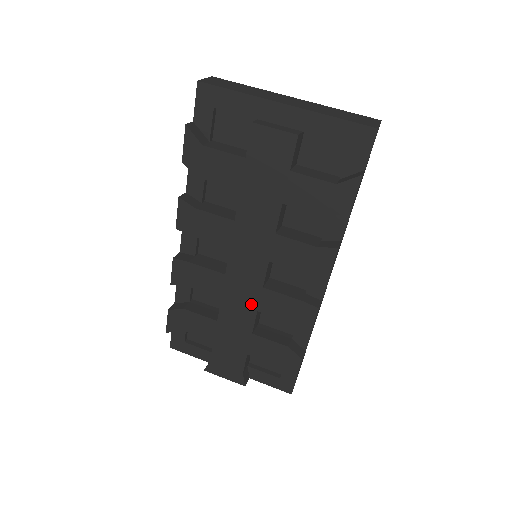
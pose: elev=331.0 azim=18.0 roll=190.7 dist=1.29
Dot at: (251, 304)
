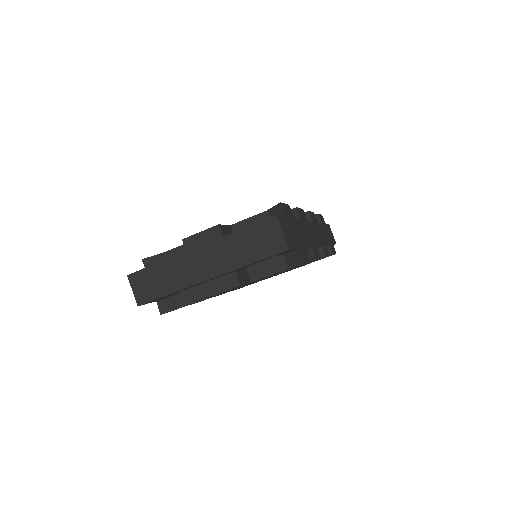
Dot at: (280, 273)
